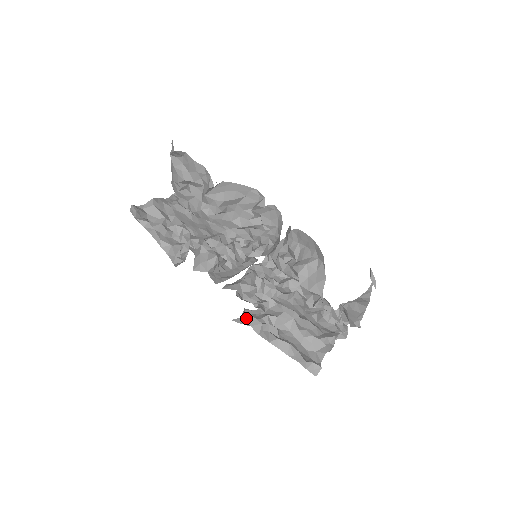
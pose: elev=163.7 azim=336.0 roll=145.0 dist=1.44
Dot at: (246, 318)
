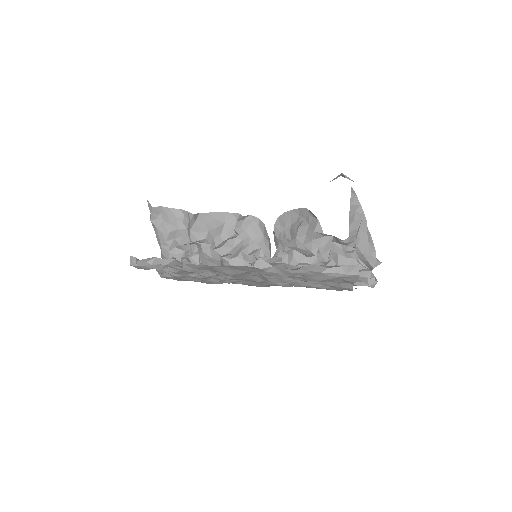
Dot at: (266, 264)
